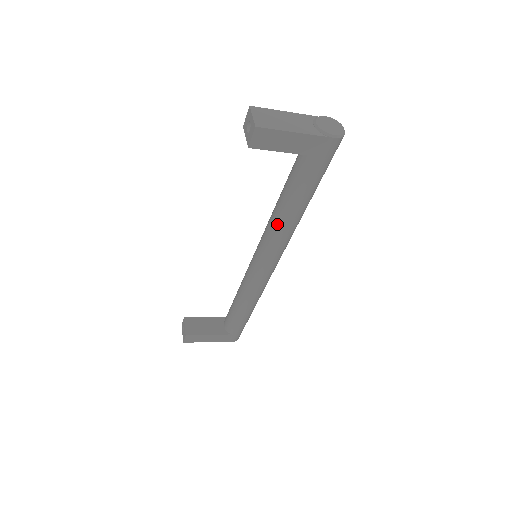
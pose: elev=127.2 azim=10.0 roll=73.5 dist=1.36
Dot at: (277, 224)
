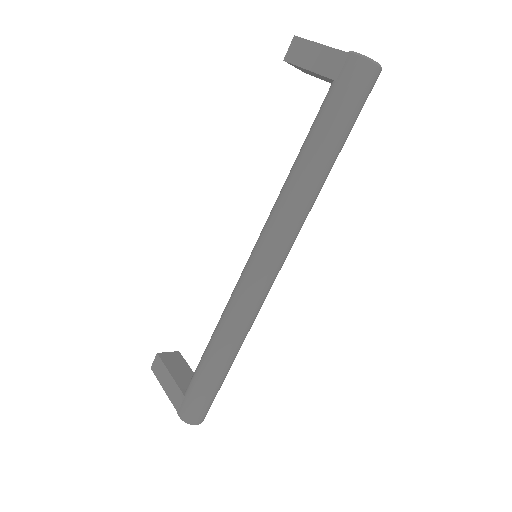
Dot at: (281, 190)
